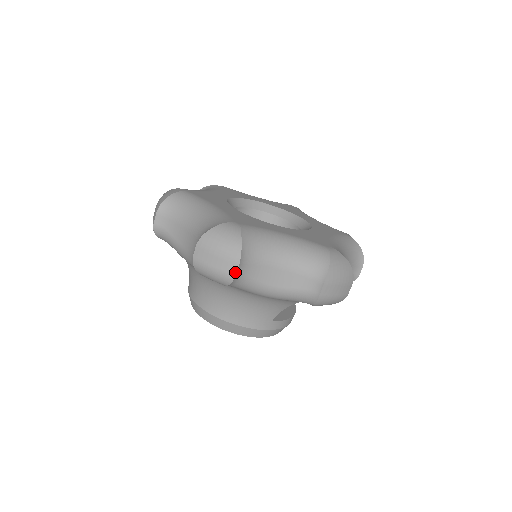
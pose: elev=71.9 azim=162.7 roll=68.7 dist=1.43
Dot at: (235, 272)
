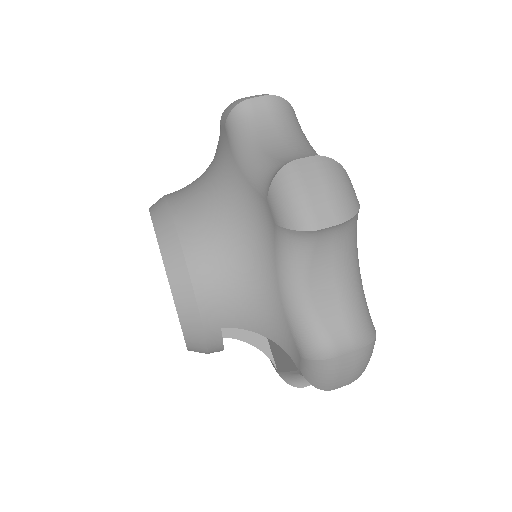
Dot at: (324, 226)
